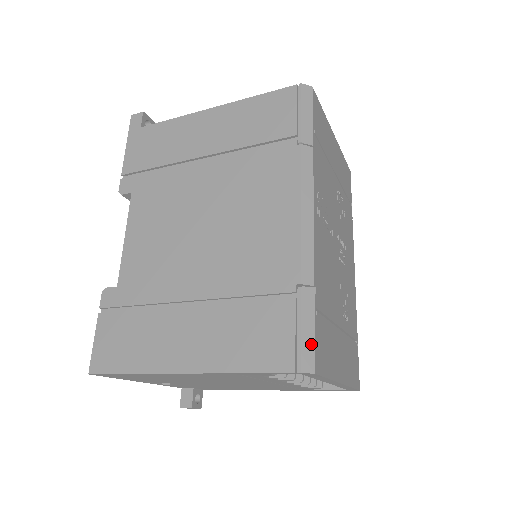
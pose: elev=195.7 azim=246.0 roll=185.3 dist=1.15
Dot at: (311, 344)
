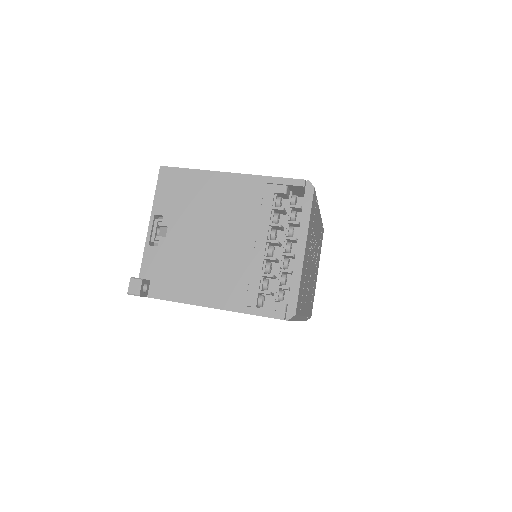
Dot at: occluded
